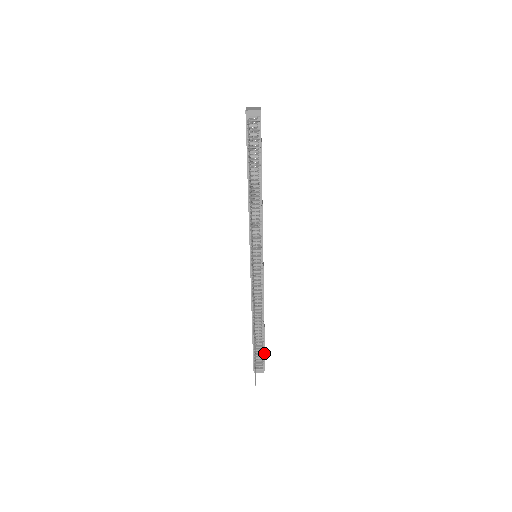
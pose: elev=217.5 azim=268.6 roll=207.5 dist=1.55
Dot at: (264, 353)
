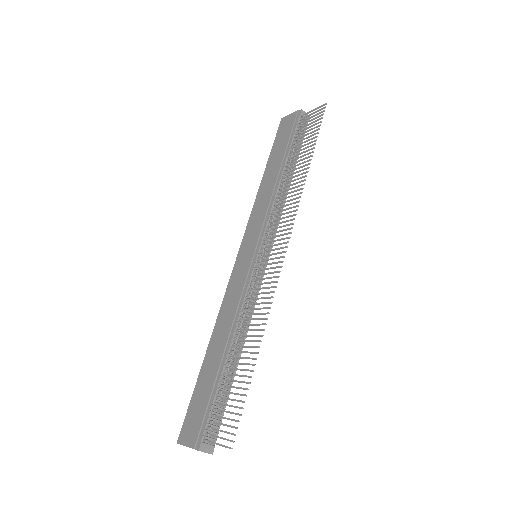
Dot at: (220, 414)
